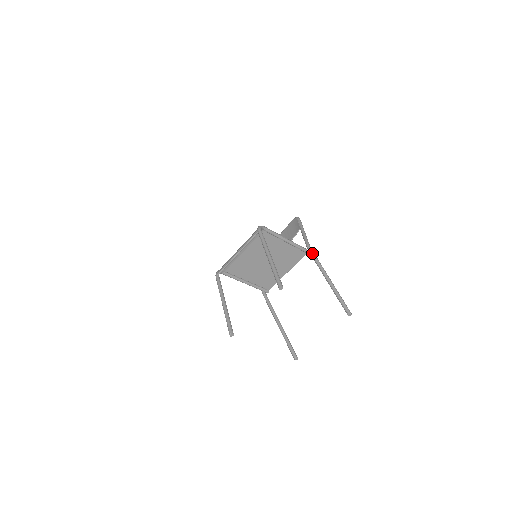
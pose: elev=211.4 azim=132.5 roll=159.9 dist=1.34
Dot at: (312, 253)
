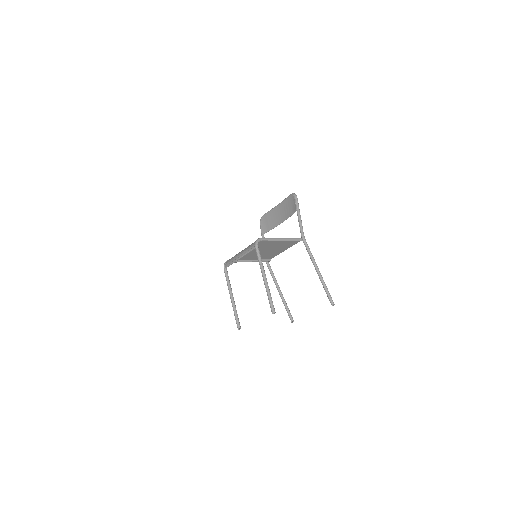
Dot at: (305, 244)
